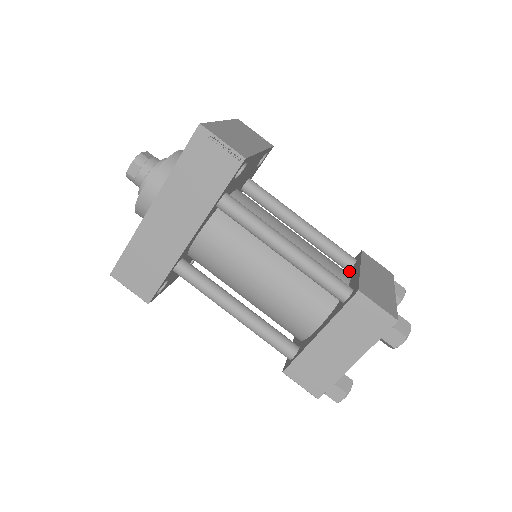
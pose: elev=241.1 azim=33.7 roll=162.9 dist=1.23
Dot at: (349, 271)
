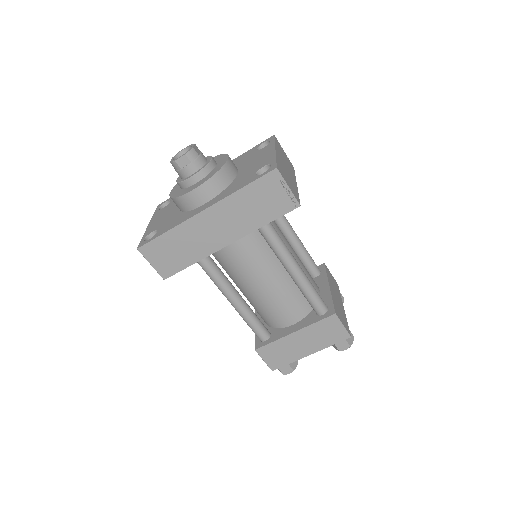
Dot at: (314, 280)
